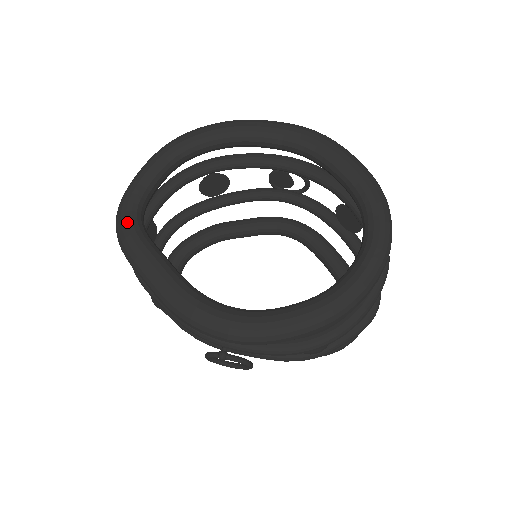
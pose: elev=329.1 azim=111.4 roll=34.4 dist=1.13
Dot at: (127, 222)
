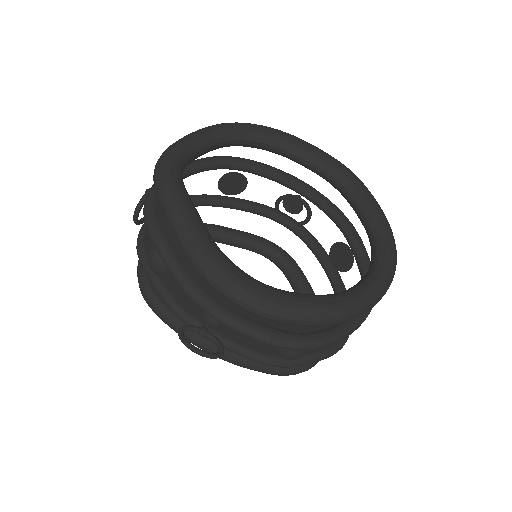
Dot at: (171, 168)
